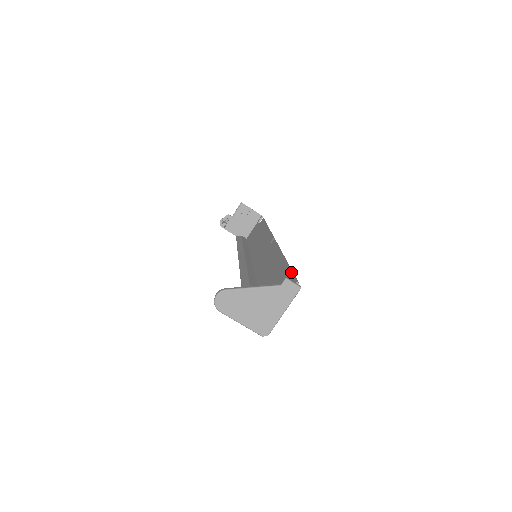
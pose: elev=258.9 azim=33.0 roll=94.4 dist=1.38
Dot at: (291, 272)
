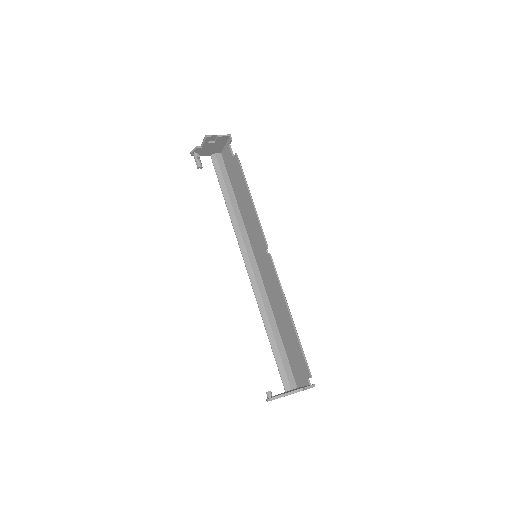
Dot at: (303, 356)
